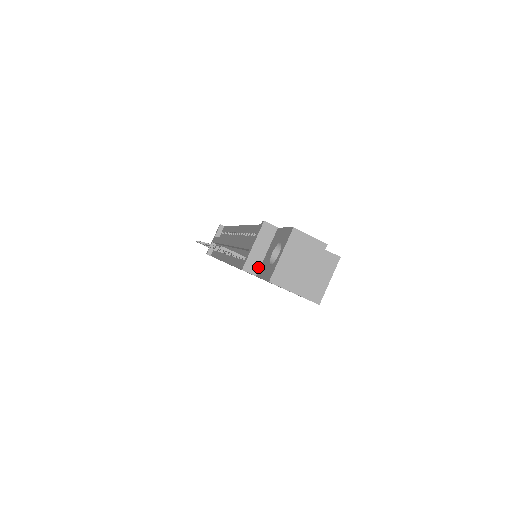
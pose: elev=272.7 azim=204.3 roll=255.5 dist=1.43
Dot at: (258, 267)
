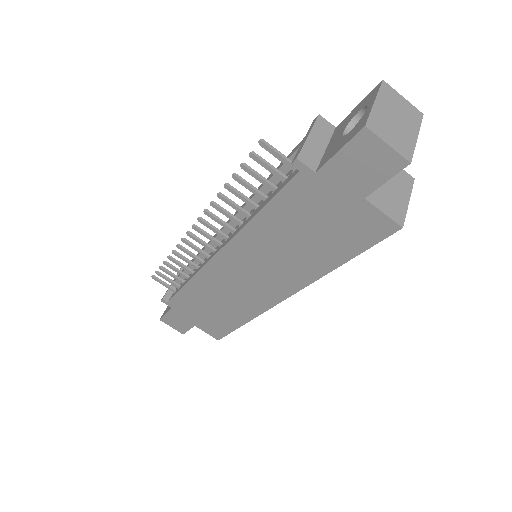
Dot at: (317, 162)
